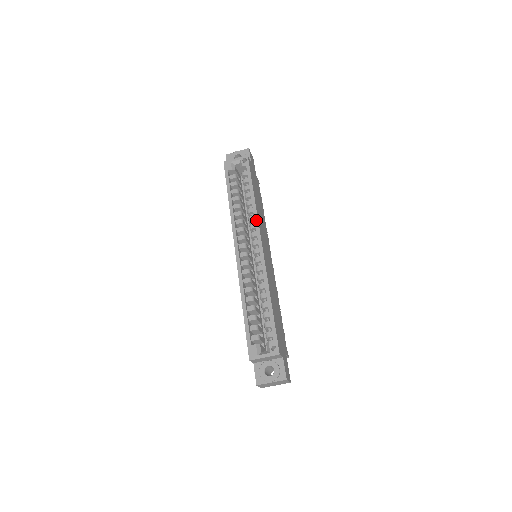
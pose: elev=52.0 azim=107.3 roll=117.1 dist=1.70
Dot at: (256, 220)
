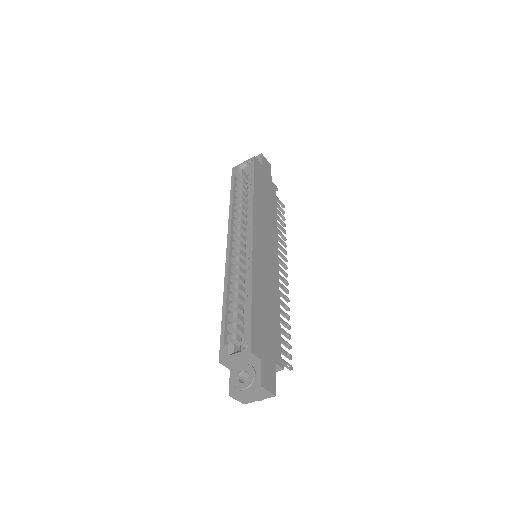
Dot at: (251, 214)
